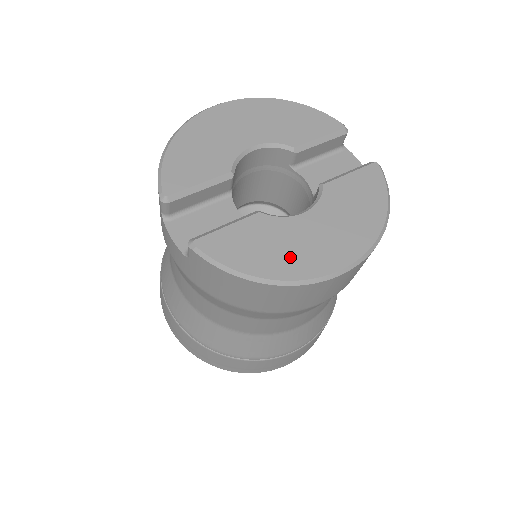
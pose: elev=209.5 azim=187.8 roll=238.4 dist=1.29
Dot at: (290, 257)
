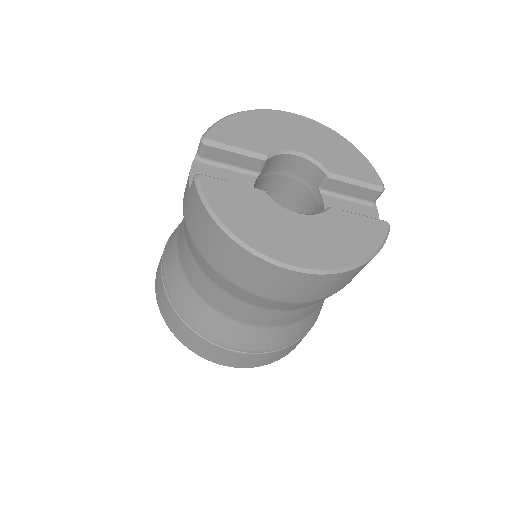
Dot at: (261, 231)
